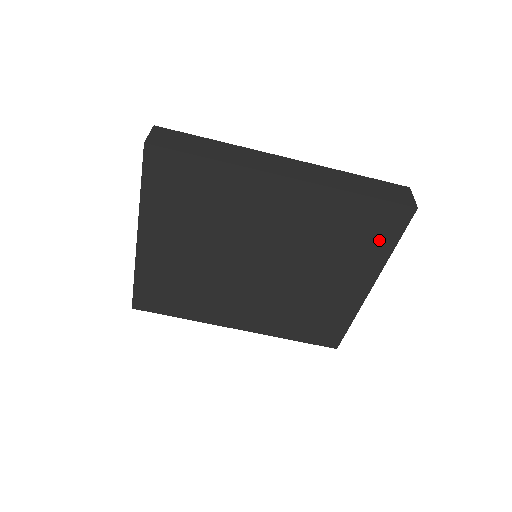
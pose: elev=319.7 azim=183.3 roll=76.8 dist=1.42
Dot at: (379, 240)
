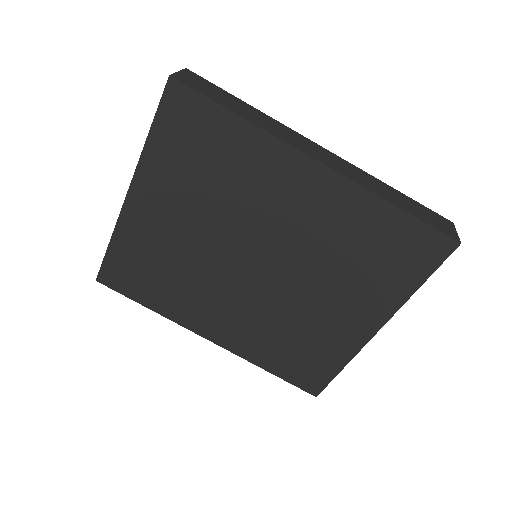
Dot at: (404, 272)
